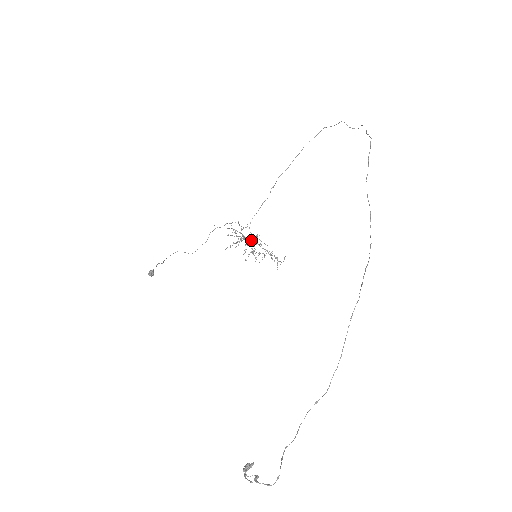
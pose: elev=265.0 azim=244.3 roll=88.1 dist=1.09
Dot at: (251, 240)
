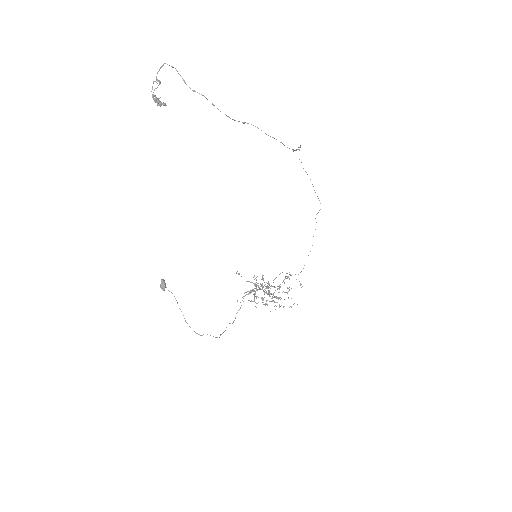
Dot at: (265, 284)
